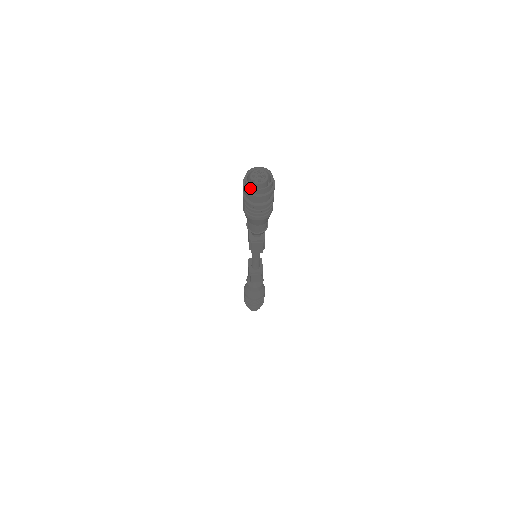
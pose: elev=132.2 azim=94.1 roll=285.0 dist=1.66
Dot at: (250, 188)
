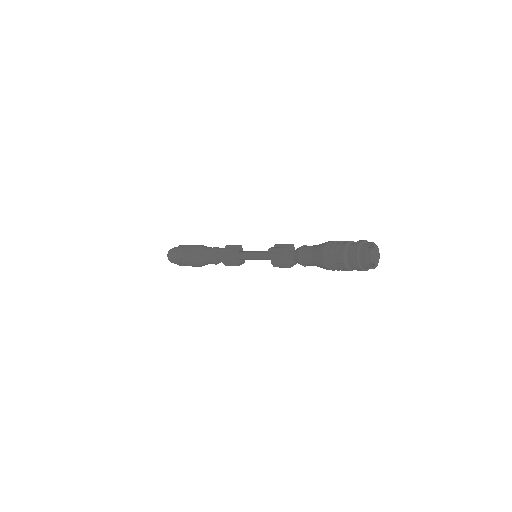
Dot at: (369, 268)
